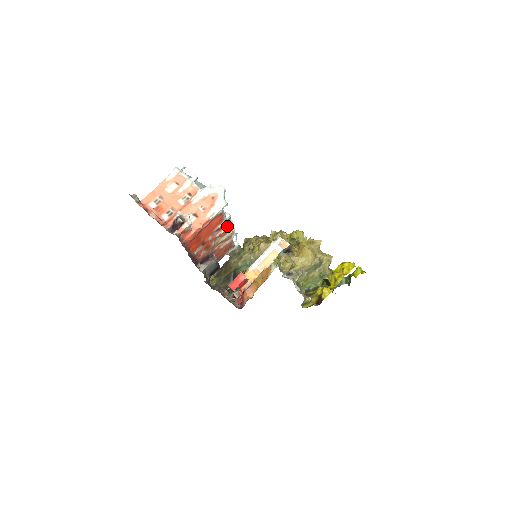
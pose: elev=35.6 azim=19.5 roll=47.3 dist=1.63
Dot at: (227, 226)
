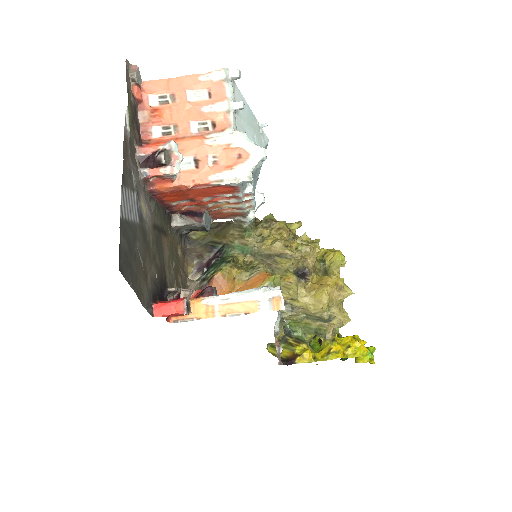
Dot at: (242, 199)
